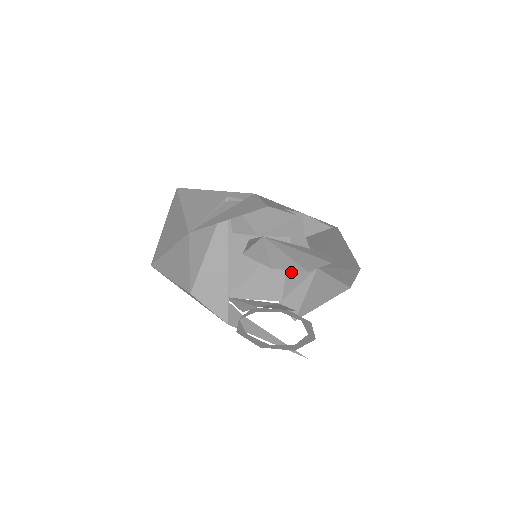
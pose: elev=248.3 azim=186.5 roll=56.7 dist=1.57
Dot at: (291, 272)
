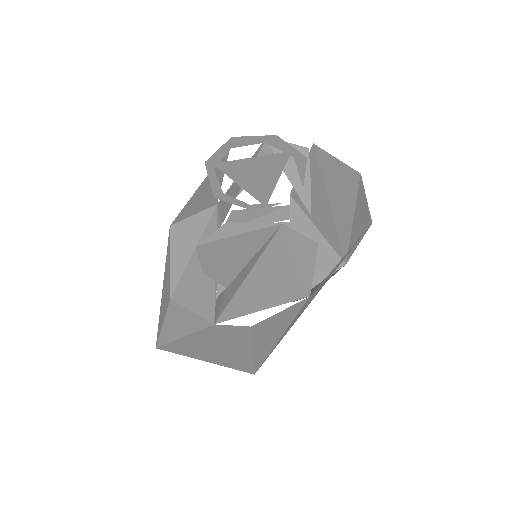
Dot at: occluded
